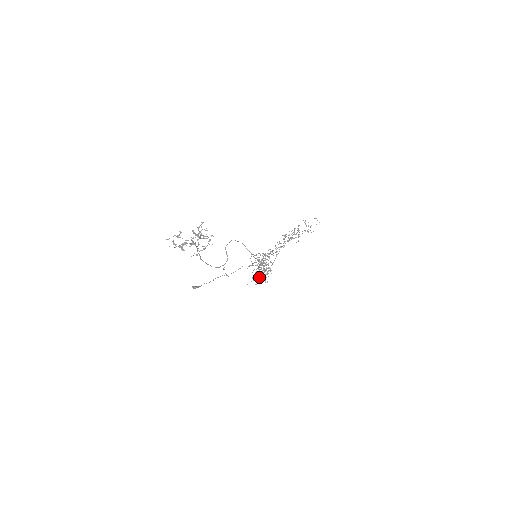
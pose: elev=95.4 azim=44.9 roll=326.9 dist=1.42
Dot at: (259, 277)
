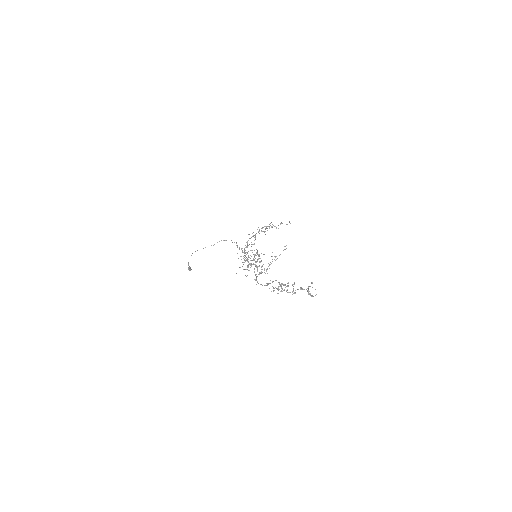
Dot at: (249, 270)
